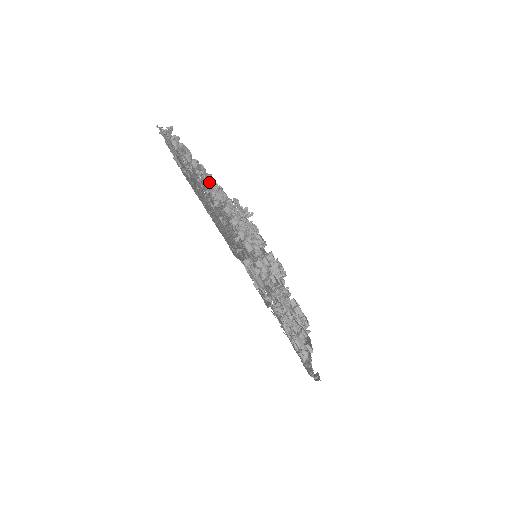
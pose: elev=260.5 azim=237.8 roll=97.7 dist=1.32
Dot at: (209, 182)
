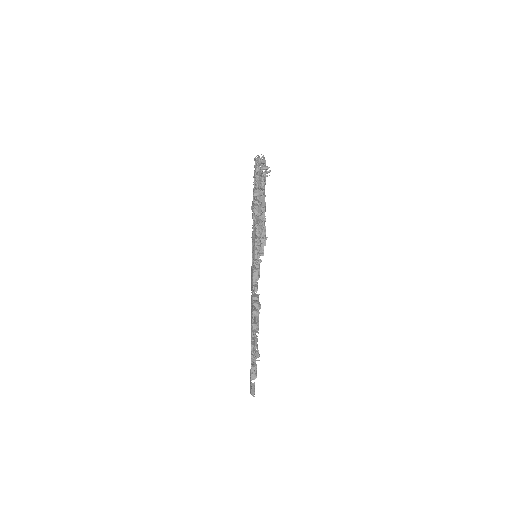
Dot at: occluded
